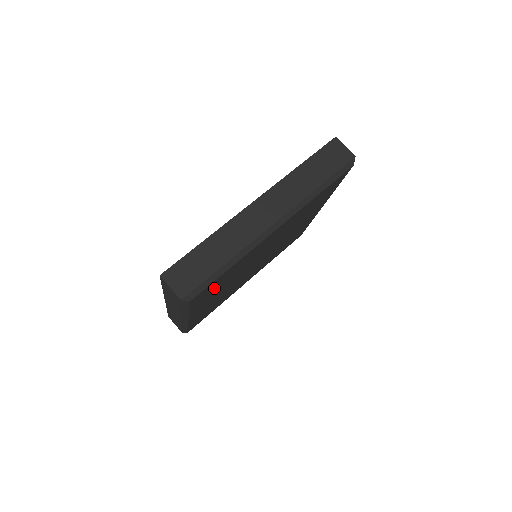
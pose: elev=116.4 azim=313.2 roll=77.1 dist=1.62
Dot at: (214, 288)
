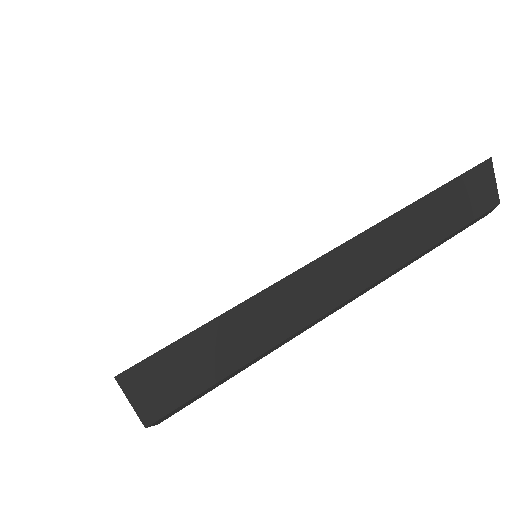
Dot at: occluded
